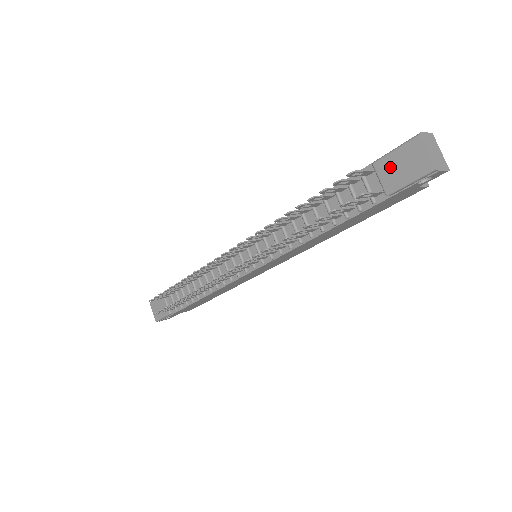
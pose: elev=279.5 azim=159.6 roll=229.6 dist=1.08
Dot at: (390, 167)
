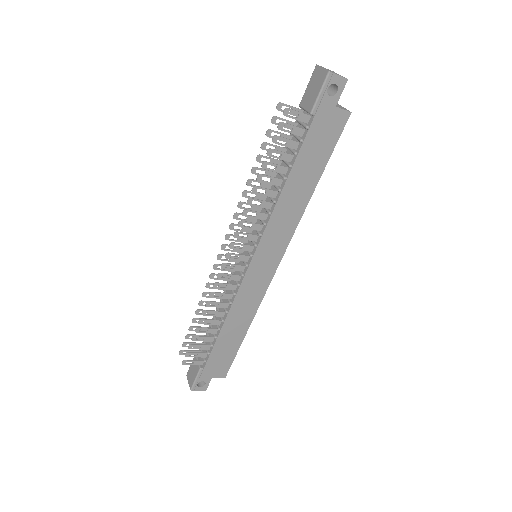
Dot at: (308, 96)
